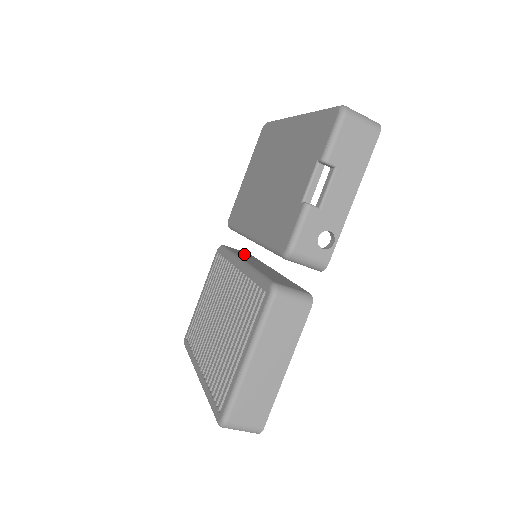
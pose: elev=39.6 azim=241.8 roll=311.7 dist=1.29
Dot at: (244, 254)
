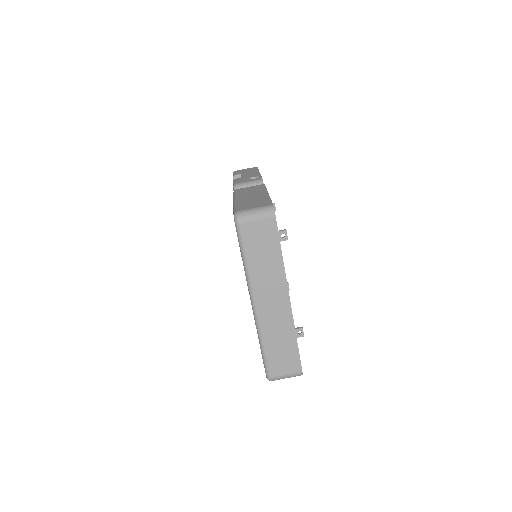
Dot at: occluded
